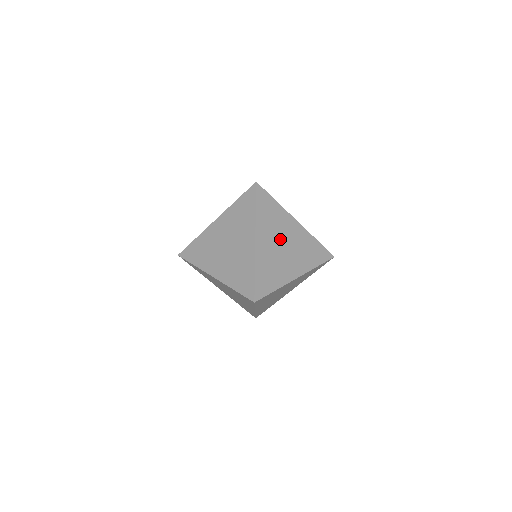
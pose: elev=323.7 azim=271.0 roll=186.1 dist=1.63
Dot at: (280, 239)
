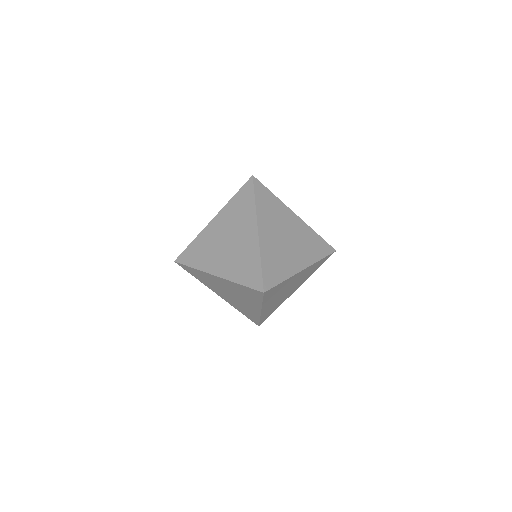
Dot at: (282, 231)
